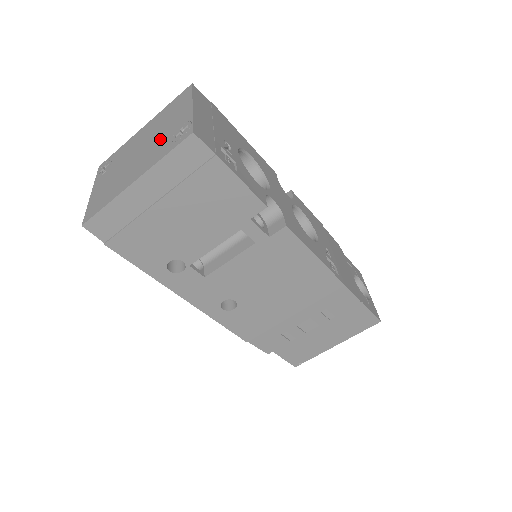
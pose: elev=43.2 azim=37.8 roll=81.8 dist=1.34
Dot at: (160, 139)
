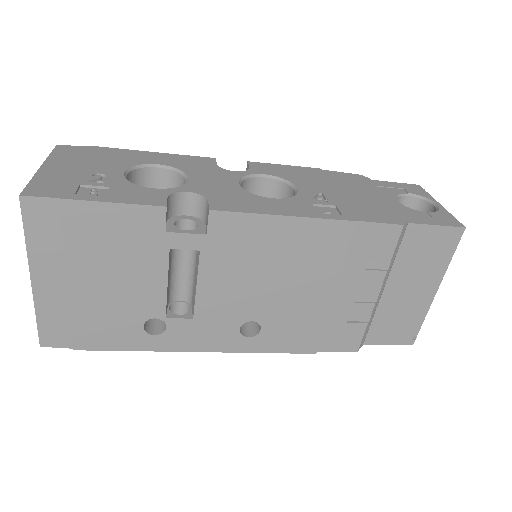
Dot at: occluded
